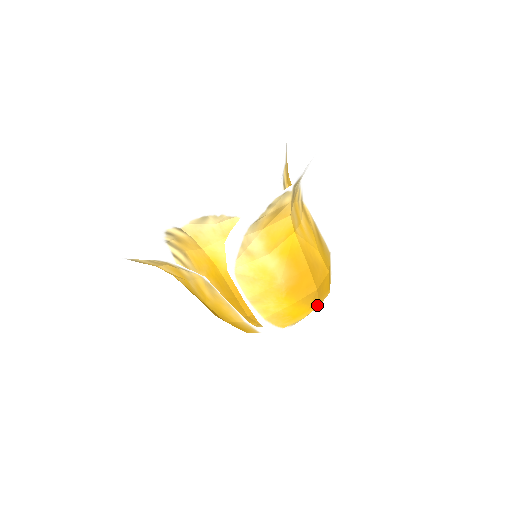
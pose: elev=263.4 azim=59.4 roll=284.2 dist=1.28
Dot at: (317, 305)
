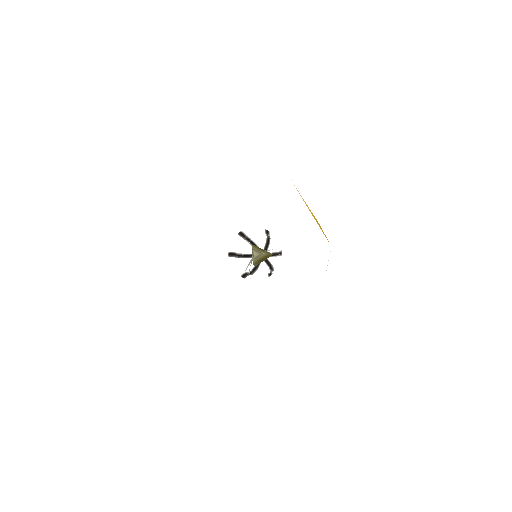
Dot at: occluded
